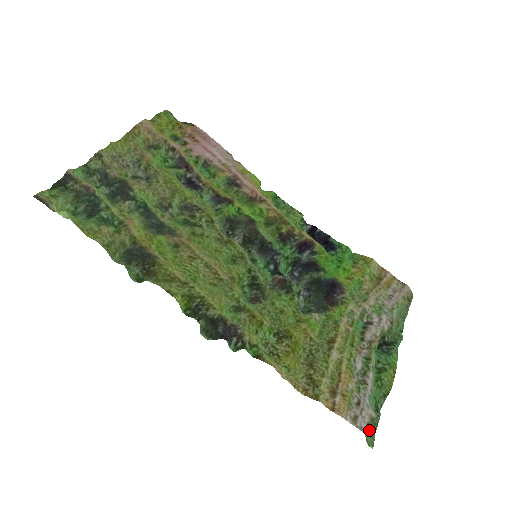
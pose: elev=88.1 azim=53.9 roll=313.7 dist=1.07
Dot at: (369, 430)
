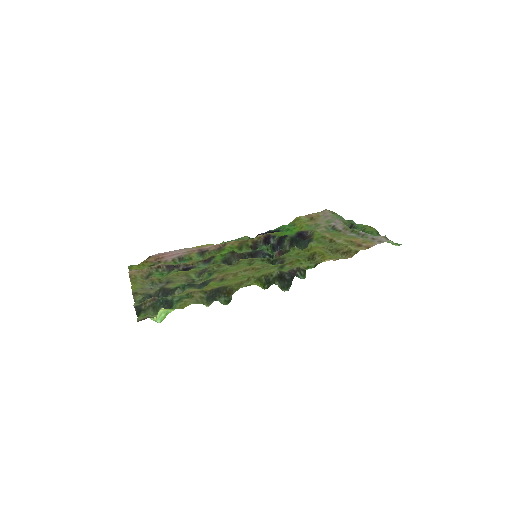
Dot at: (391, 243)
